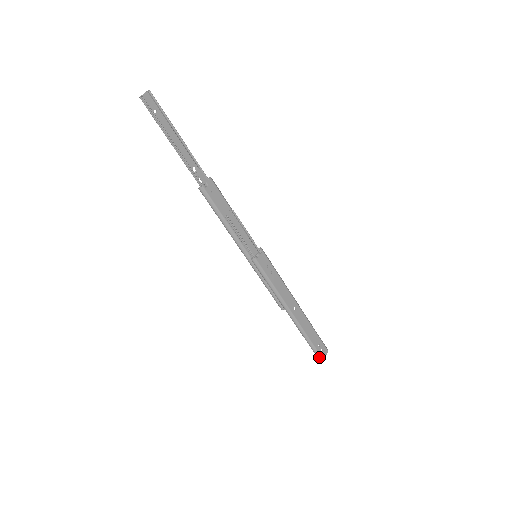
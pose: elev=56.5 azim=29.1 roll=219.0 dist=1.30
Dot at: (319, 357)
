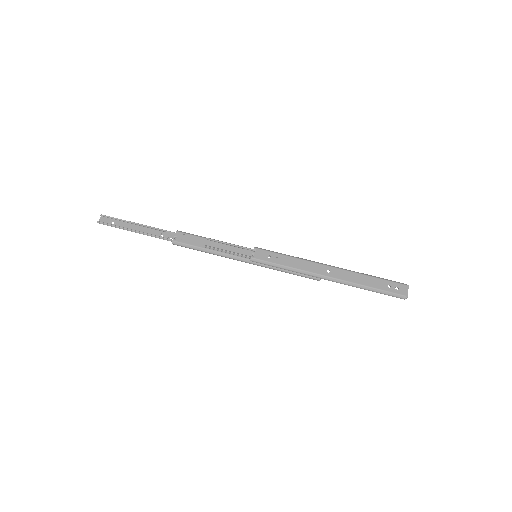
Dot at: (399, 297)
